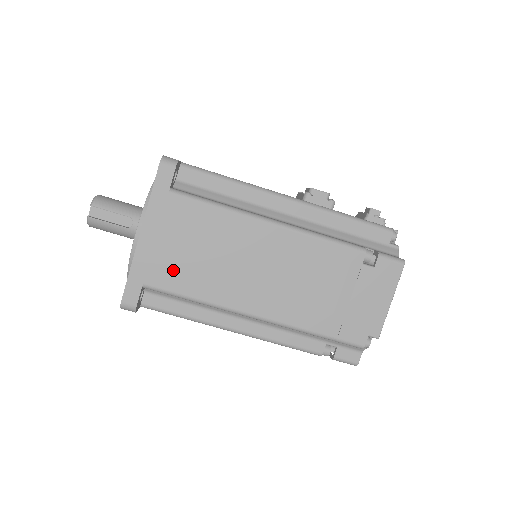
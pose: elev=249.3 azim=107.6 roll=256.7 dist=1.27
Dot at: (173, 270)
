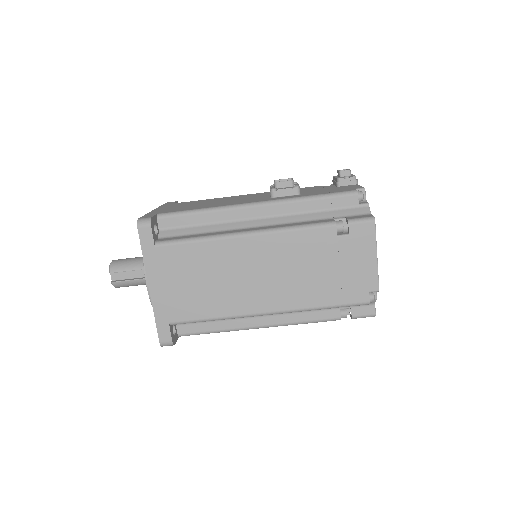
Dot at: (186, 304)
